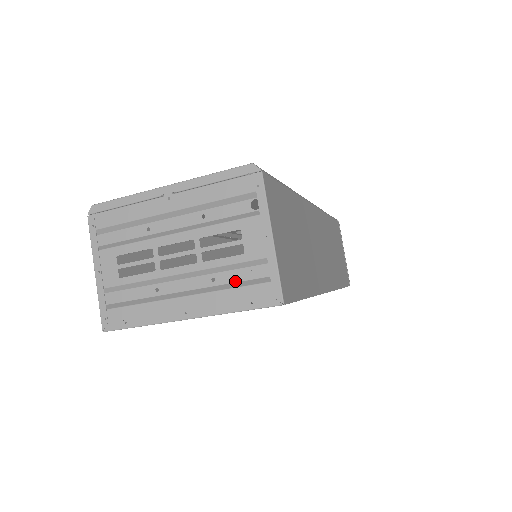
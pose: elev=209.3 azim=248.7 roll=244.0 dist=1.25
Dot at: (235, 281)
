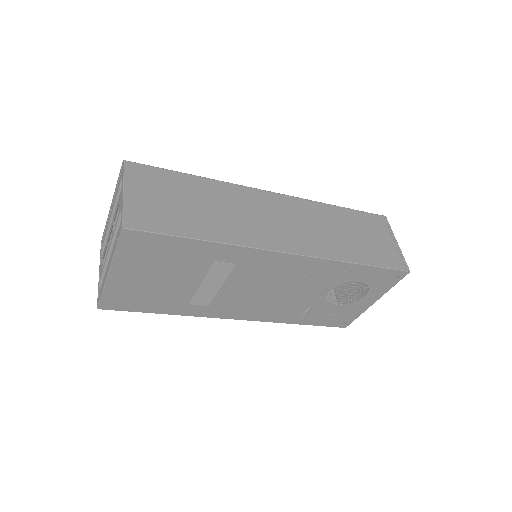
Dot at: occluded
